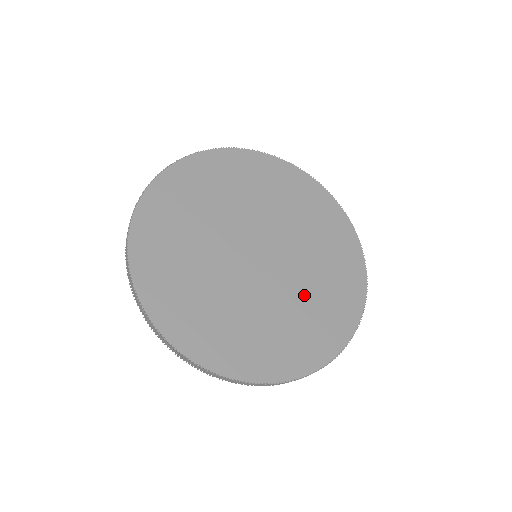
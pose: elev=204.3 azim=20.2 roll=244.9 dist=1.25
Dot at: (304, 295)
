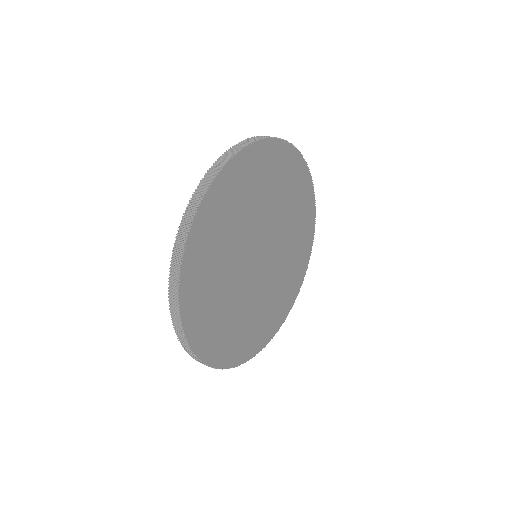
Dot at: (259, 307)
